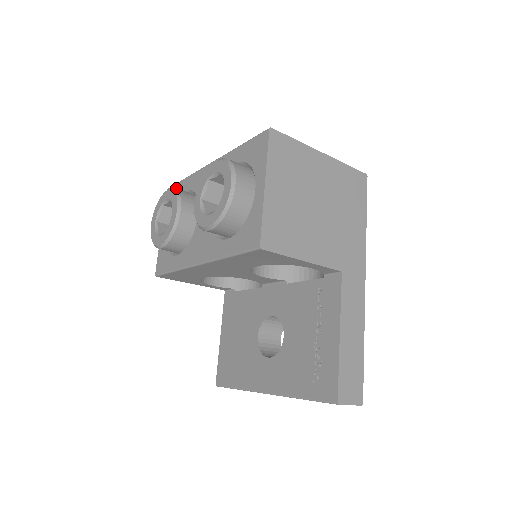
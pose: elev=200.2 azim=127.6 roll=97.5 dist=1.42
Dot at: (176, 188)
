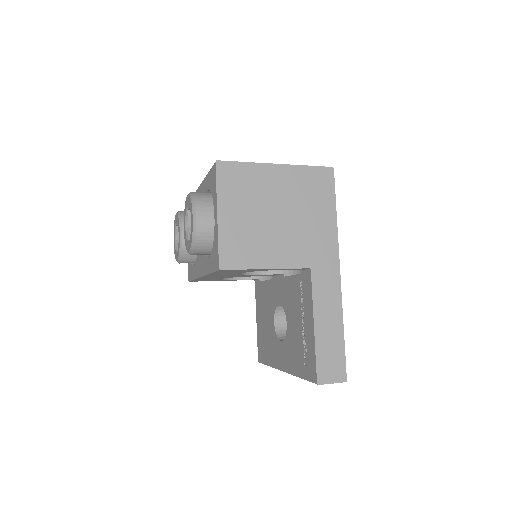
Dot at: (180, 212)
